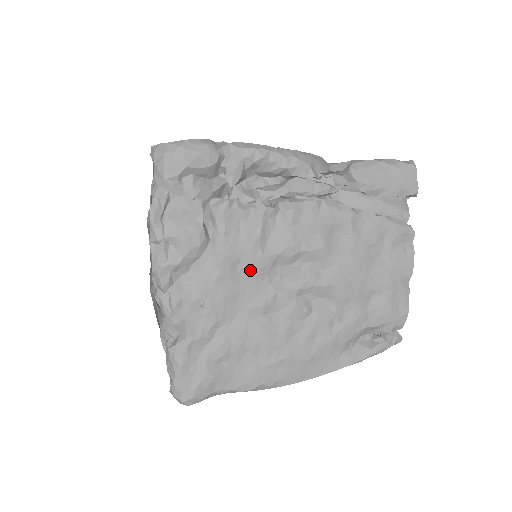
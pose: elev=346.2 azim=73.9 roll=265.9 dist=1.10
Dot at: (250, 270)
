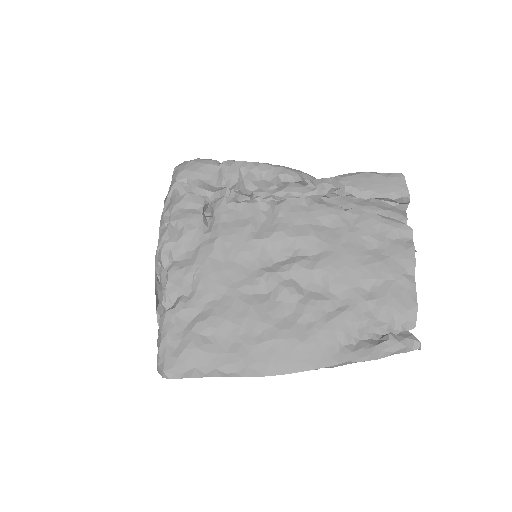
Dot at: (241, 251)
